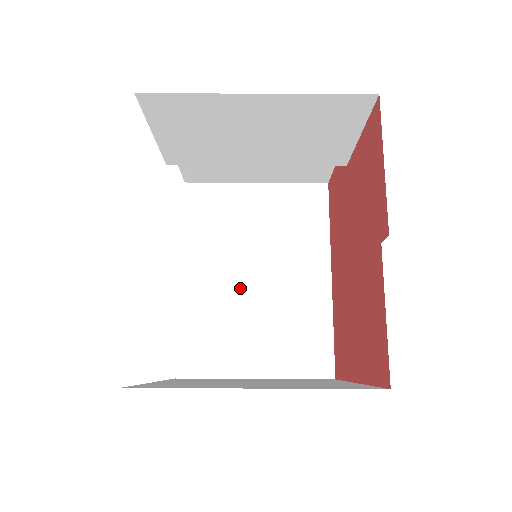
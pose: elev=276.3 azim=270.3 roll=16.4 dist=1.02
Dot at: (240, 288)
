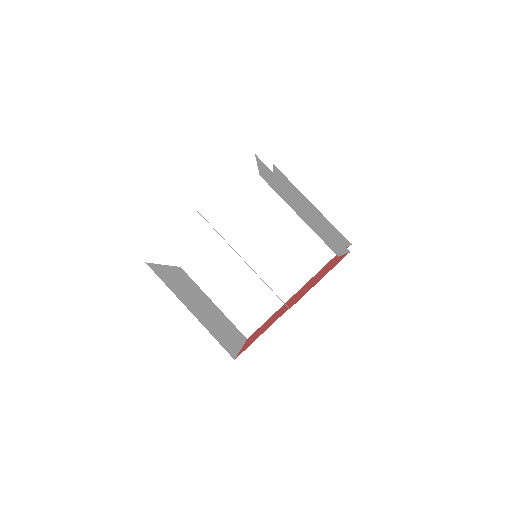
Dot at: (248, 256)
